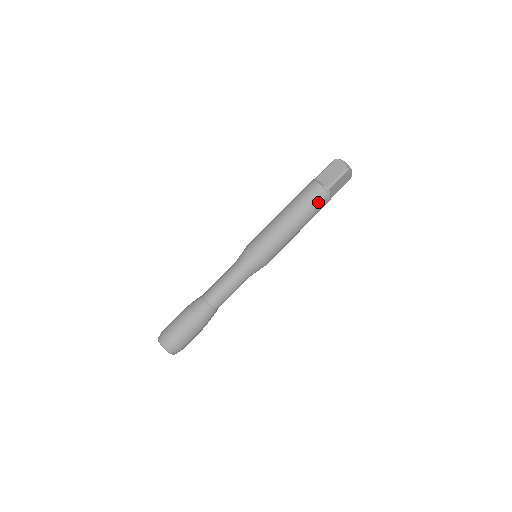
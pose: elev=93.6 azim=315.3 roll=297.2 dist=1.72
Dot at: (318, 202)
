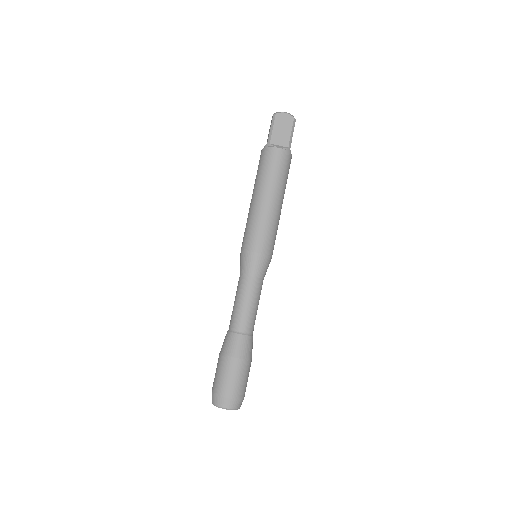
Dot at: (267, 162)
